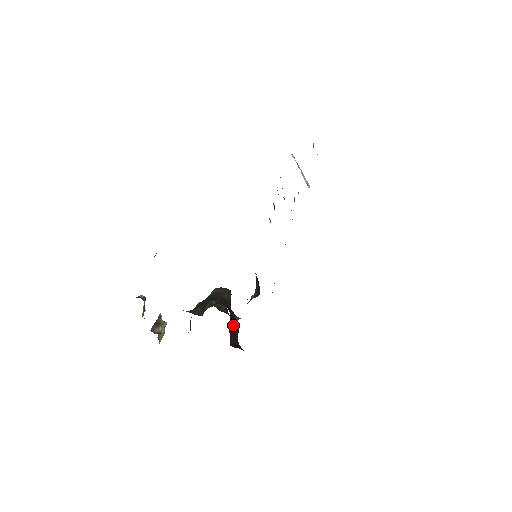
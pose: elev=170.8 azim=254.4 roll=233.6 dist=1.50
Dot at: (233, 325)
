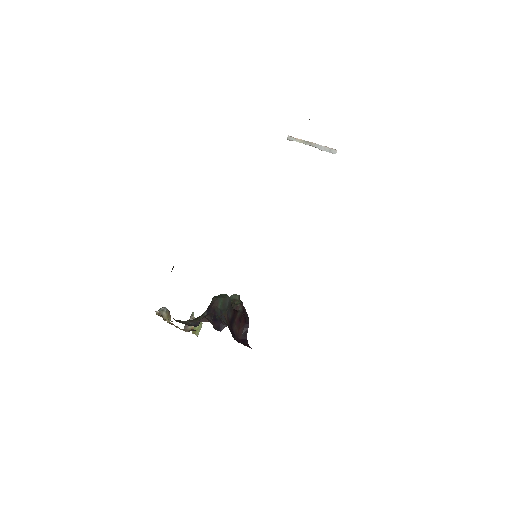
Dot at: (242, 322)
